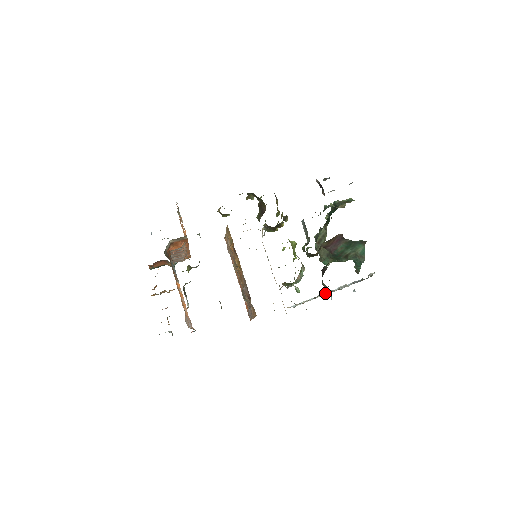
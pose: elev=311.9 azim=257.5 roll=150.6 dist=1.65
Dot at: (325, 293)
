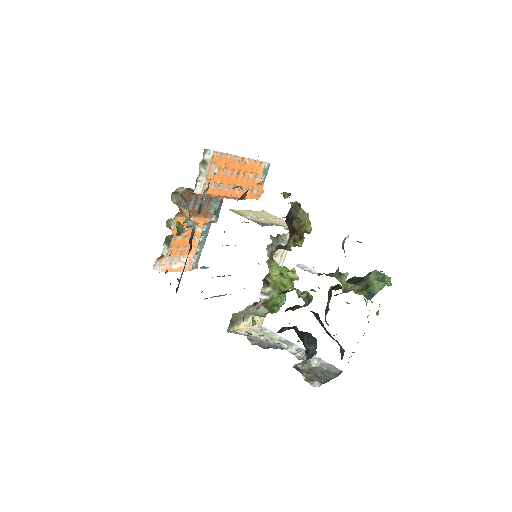
Dot at: (286, 347)
